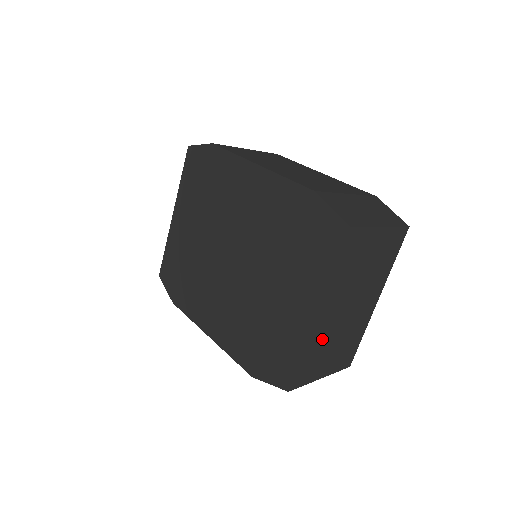
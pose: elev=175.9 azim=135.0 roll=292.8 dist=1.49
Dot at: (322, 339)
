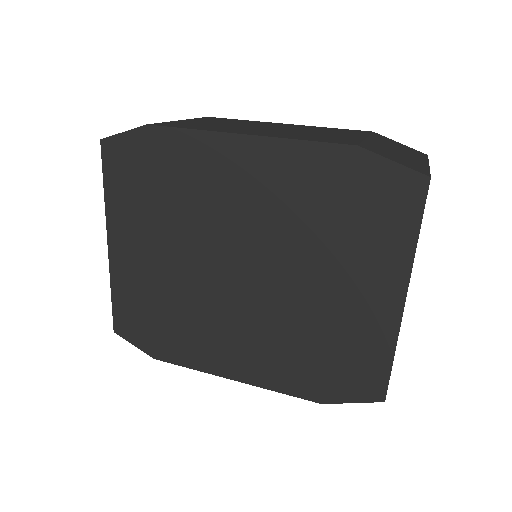
Dot at: occluded
